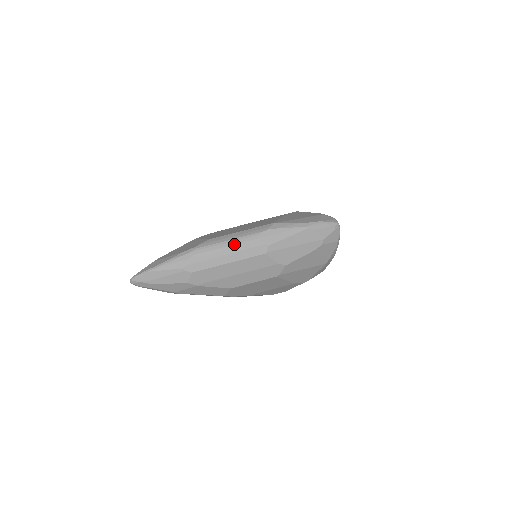
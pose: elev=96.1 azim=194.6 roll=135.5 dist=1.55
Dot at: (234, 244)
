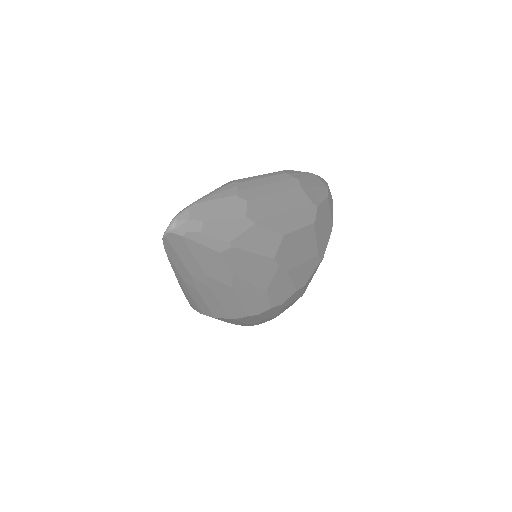
Dot at: (270, 176)
